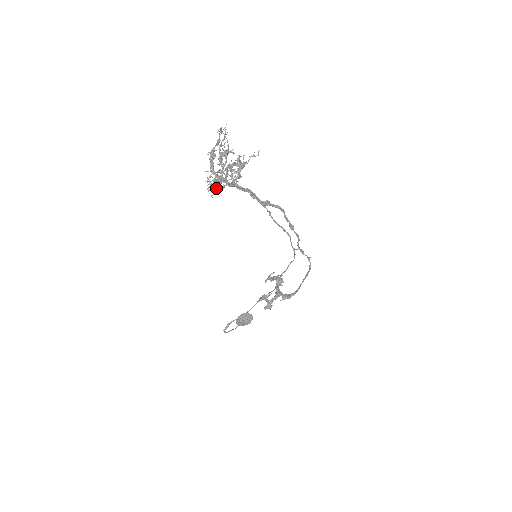
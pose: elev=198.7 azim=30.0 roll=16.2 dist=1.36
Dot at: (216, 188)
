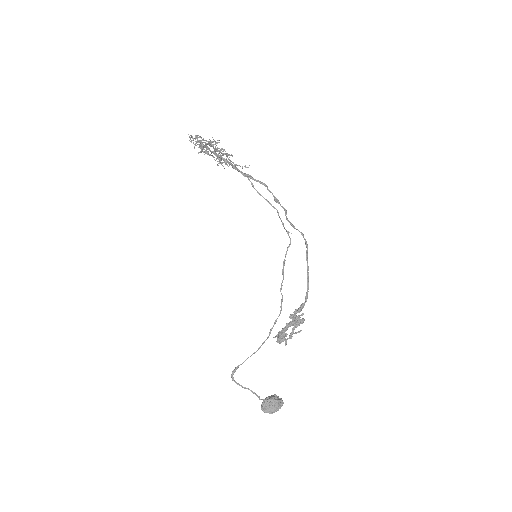
Dot at: (197, 142)
